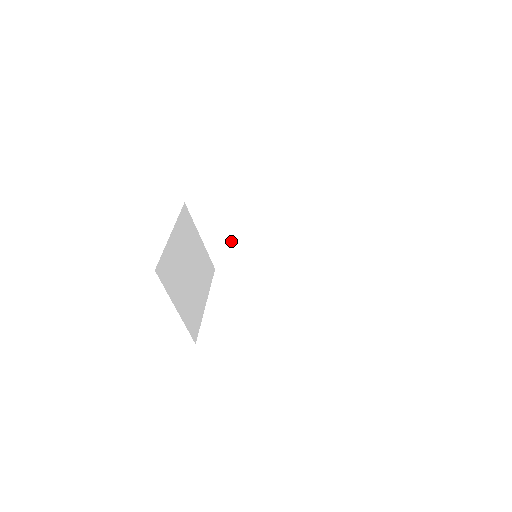
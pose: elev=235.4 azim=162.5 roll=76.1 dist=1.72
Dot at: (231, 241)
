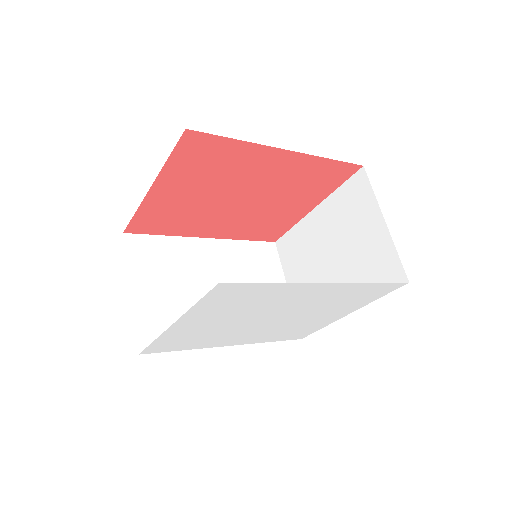
Dot at: (175, 307)
